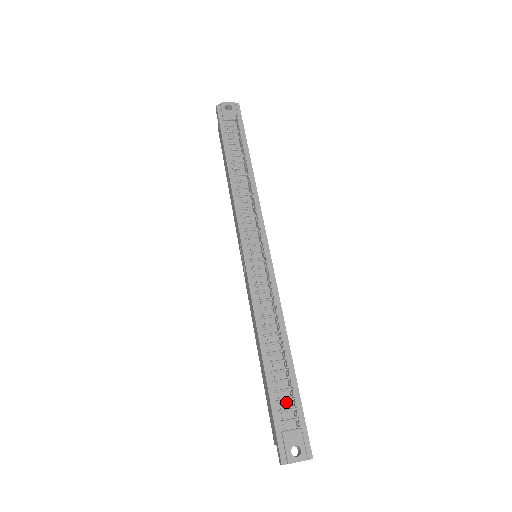
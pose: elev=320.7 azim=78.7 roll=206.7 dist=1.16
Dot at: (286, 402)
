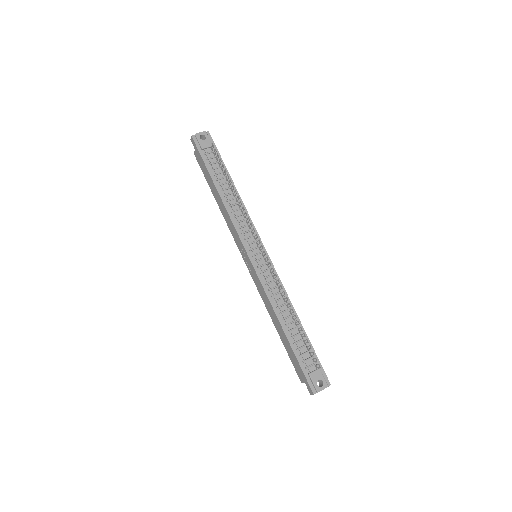
Dot at: (306, 354)
